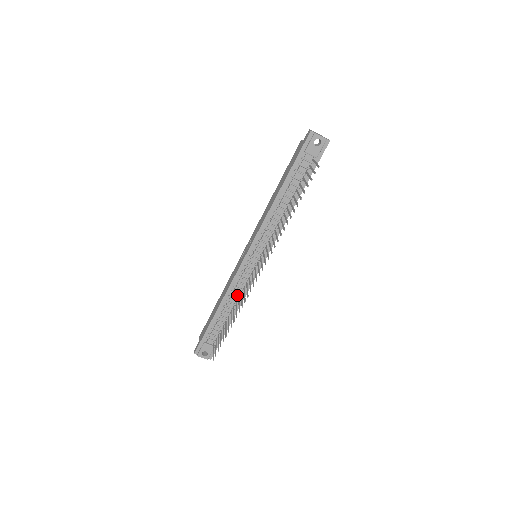
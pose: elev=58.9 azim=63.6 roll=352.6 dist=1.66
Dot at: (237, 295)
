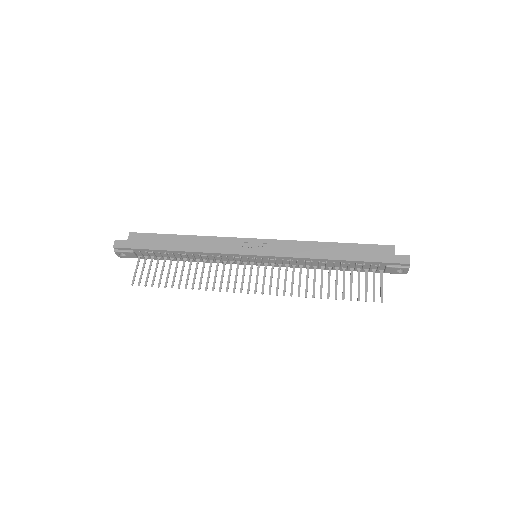
Dot at: (206, 258)
